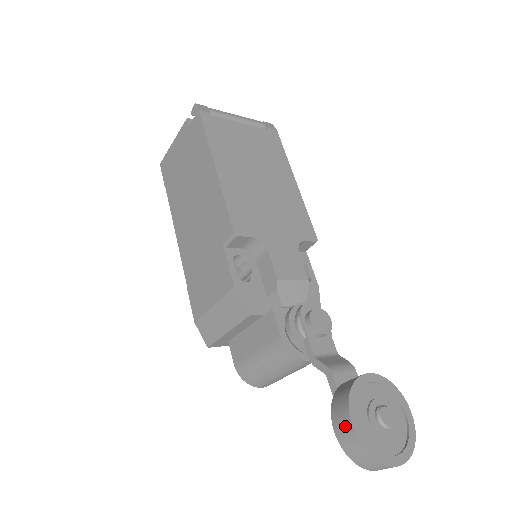
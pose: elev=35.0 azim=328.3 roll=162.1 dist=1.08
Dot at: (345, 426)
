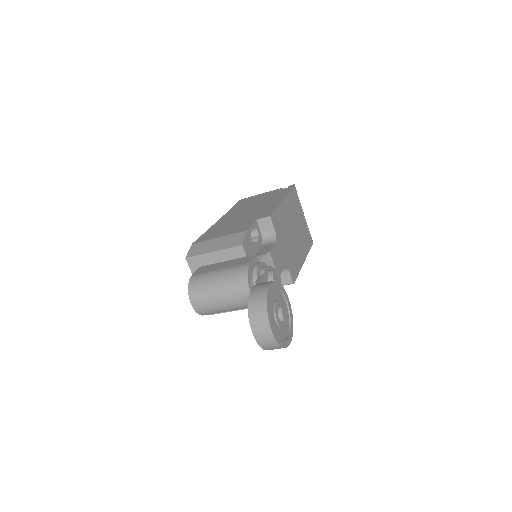
Dot at: (264, 285)
